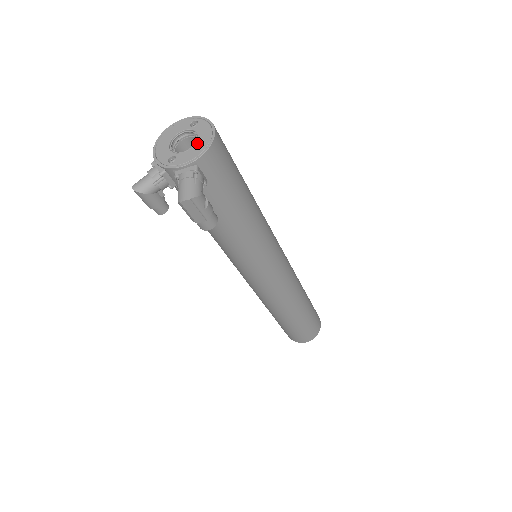
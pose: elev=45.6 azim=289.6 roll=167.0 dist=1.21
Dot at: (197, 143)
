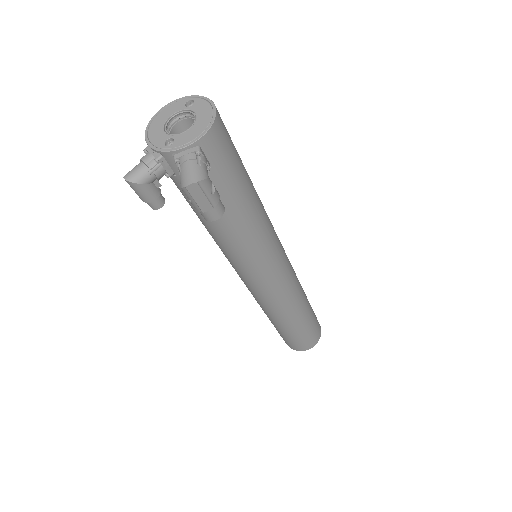
Dot at: (197, 122)
